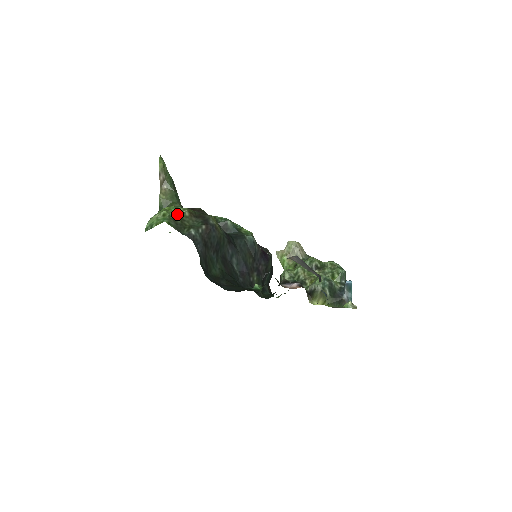
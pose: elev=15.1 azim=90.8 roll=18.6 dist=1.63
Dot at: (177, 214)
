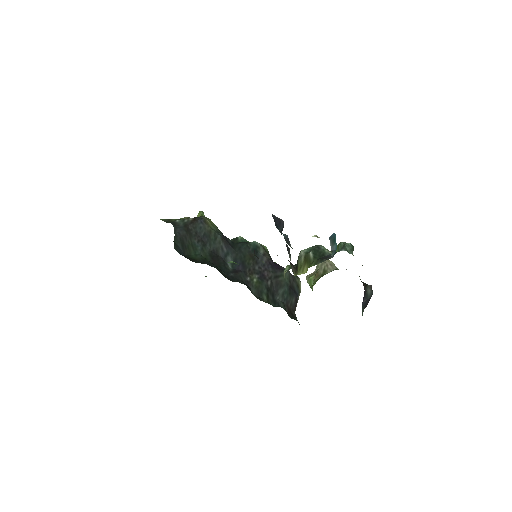
Dot at: occluded
